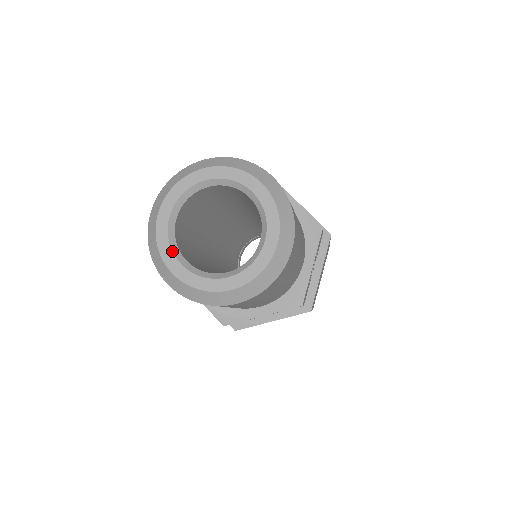
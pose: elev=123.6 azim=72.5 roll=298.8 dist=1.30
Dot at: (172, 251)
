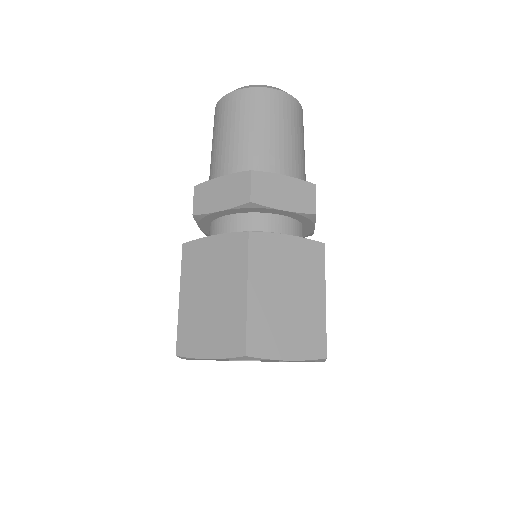
Dot at: occluded
